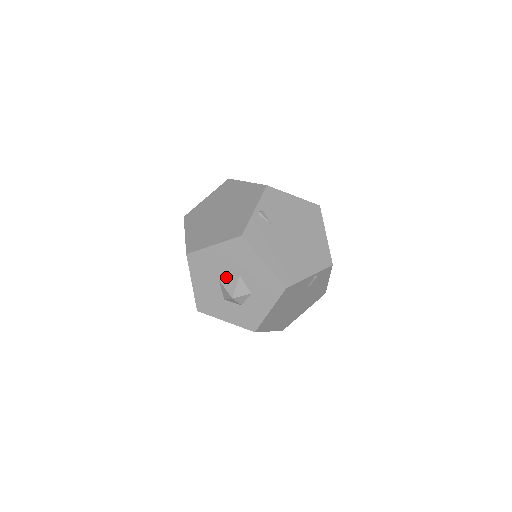
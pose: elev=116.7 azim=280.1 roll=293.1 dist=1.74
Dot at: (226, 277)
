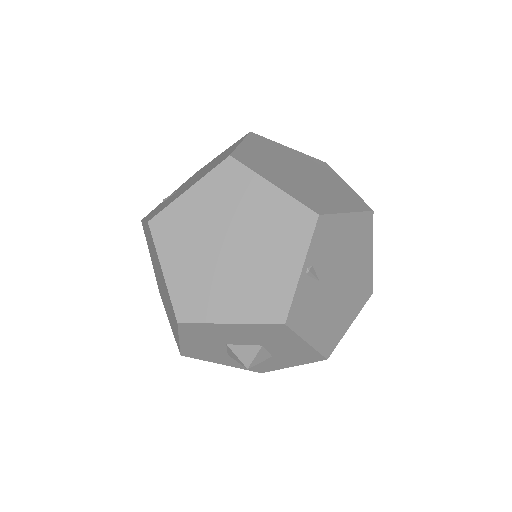
Dot at: (239, 344)
